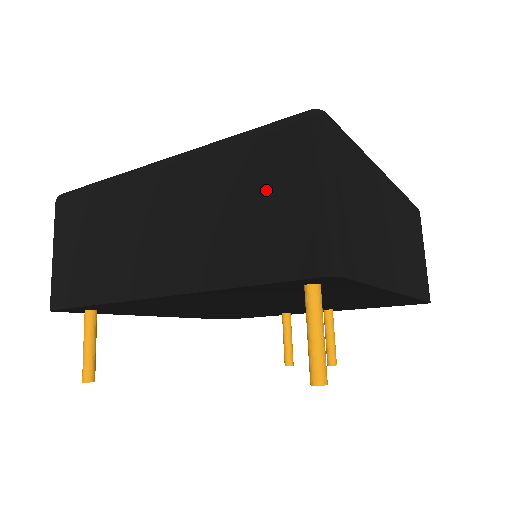
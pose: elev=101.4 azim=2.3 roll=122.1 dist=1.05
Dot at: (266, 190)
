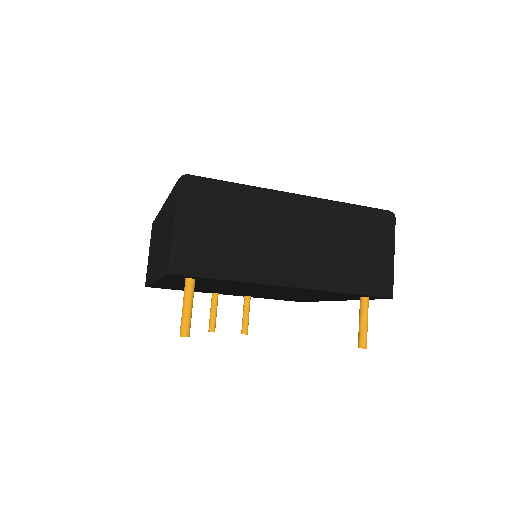
Dot at: (368, 245)
